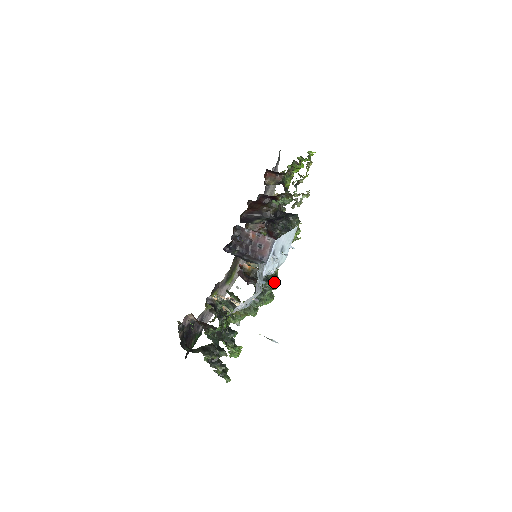
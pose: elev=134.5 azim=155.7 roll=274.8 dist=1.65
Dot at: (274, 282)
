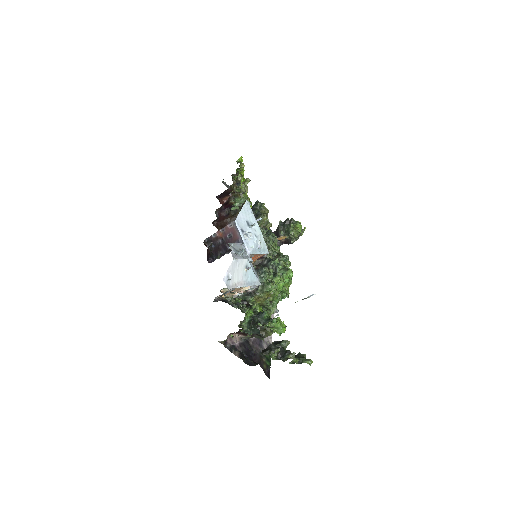
Dot at: (280, 259)
